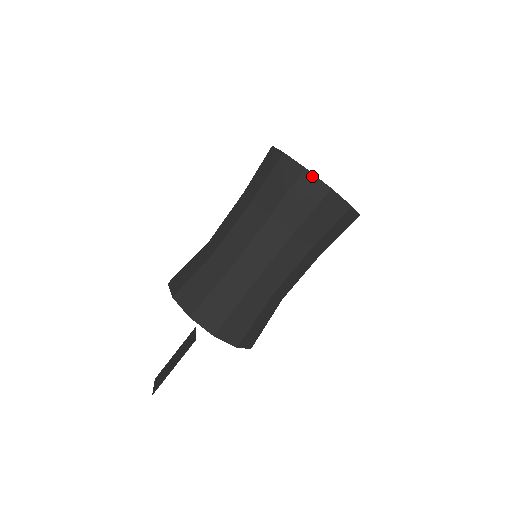
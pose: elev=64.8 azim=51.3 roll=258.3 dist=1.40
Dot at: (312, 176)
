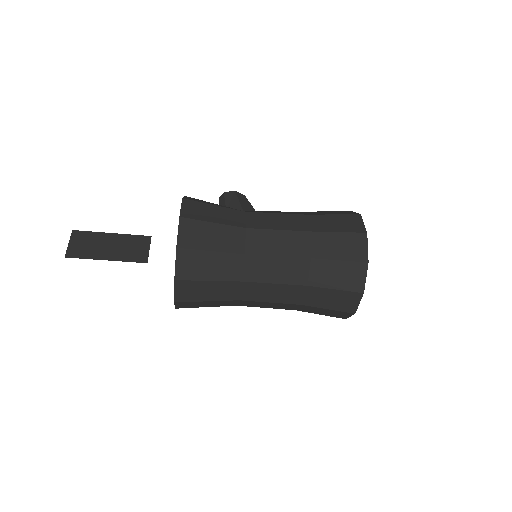
Dot at: (359, 299)
